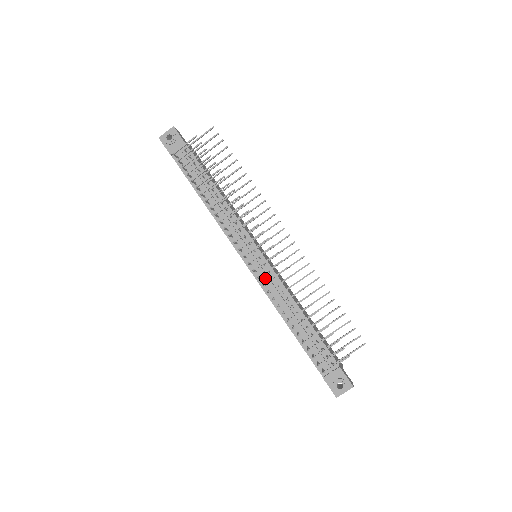
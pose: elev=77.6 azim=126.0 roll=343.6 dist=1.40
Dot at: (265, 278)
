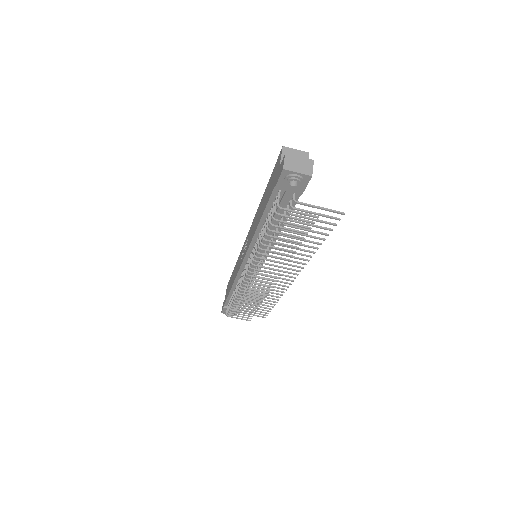
Dot at: (246, 276)
